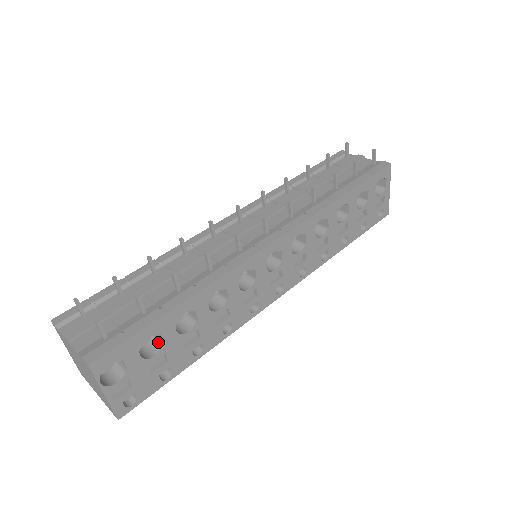
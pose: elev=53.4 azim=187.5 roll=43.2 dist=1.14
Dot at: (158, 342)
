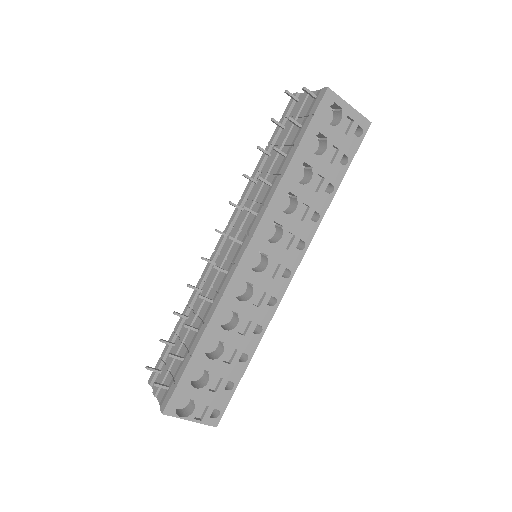
Dot at: (206, 371)
